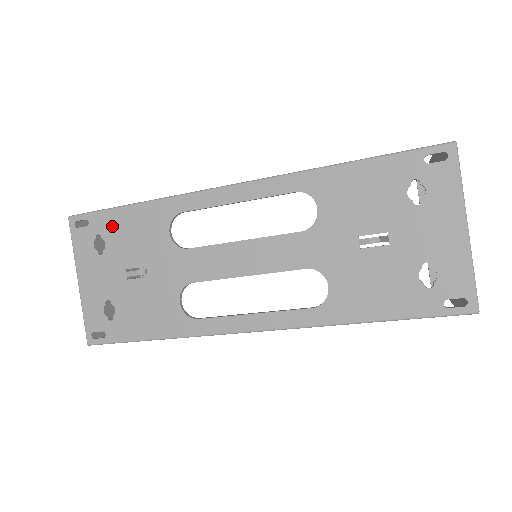
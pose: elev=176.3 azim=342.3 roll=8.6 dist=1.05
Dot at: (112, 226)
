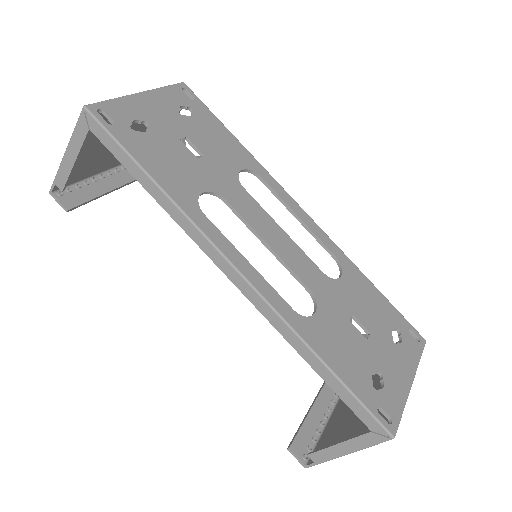
Dot at: (208, 121)
